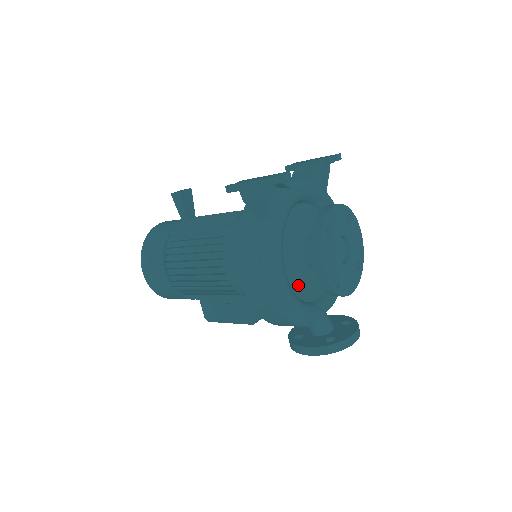
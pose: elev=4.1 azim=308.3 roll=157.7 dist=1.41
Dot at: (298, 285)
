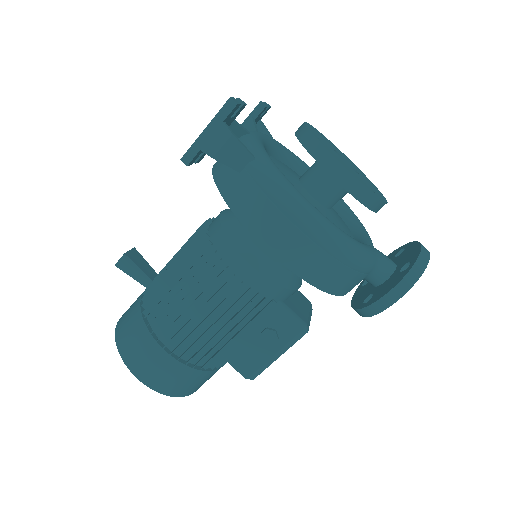
Dot at: occluded
